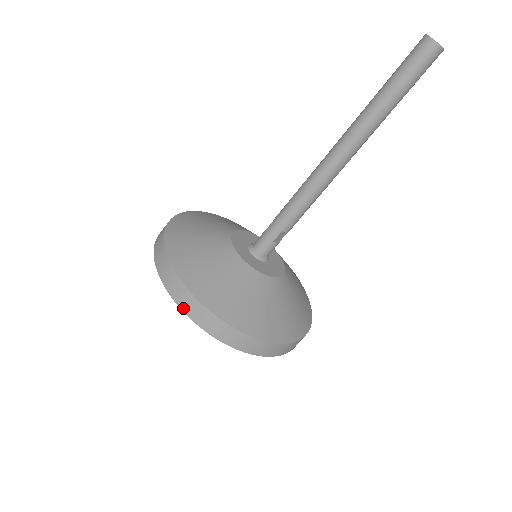
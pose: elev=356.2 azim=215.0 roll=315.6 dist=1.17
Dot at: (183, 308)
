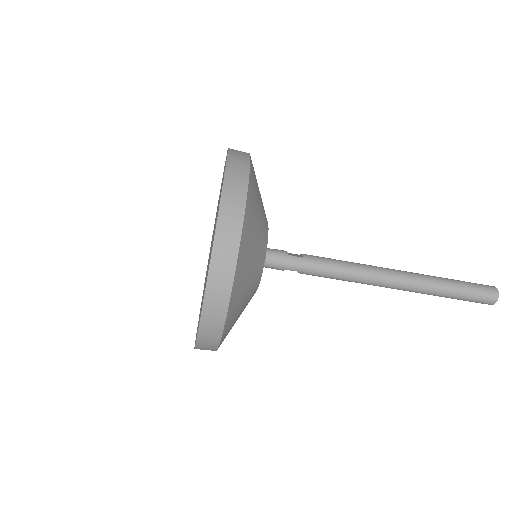
Dot at: (208, 294)
